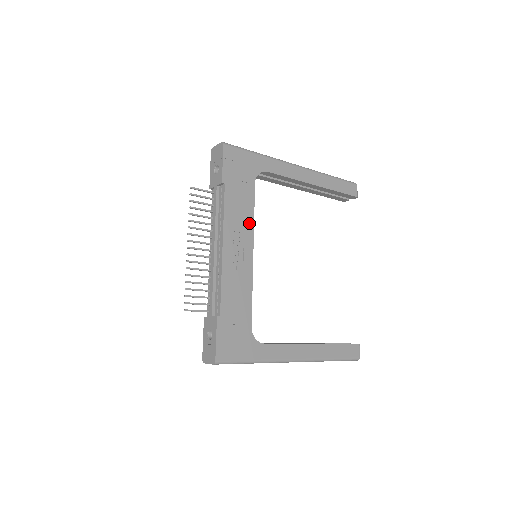
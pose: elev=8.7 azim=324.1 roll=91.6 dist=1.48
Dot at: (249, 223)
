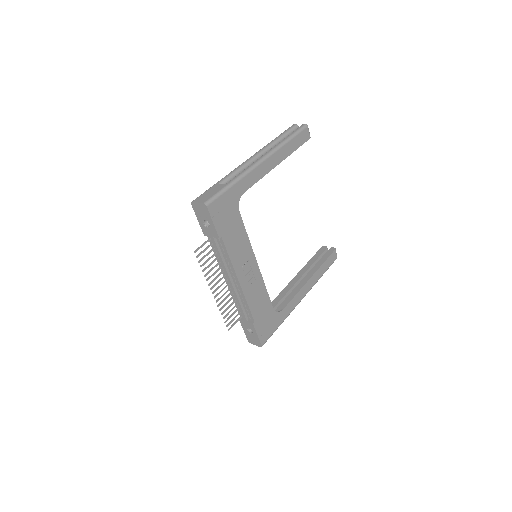
Dot at: (247, 247)
